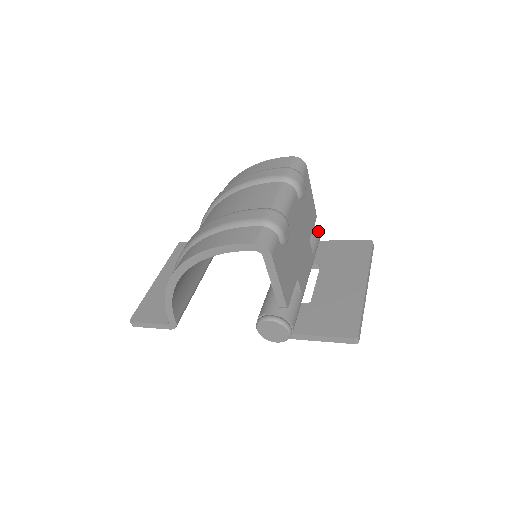
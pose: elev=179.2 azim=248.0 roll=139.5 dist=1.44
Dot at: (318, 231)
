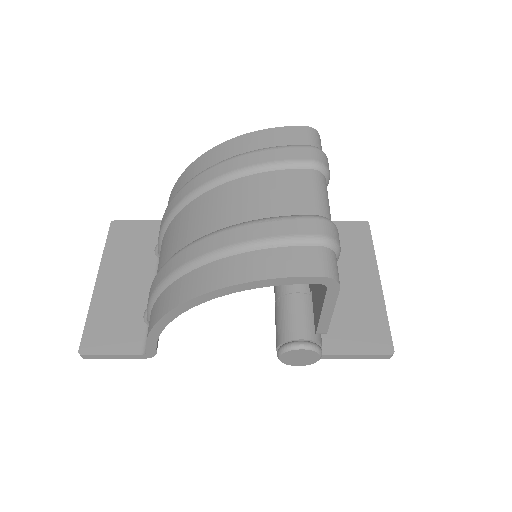
Dot at: occluded
